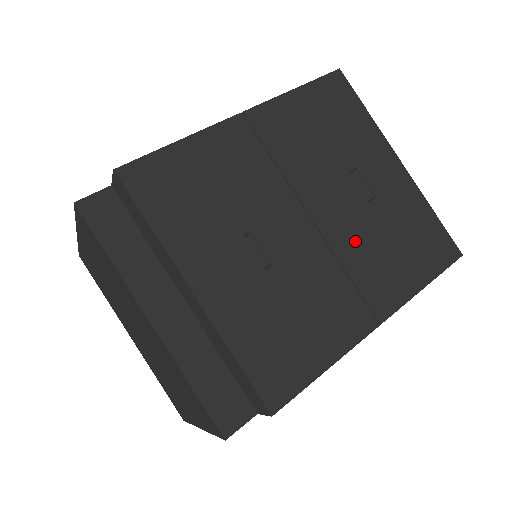
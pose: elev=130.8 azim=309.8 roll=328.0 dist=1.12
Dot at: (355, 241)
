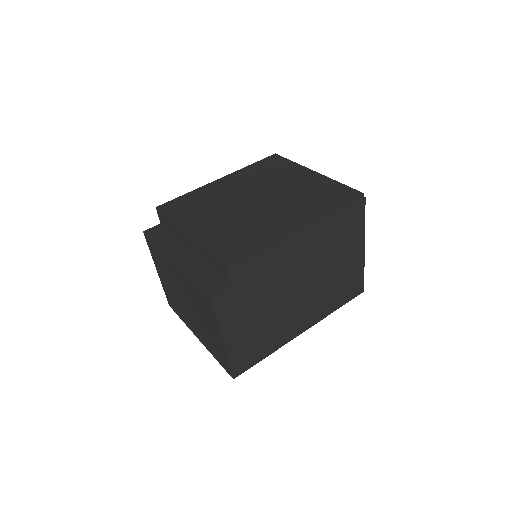
Dot at: (284, 203)
